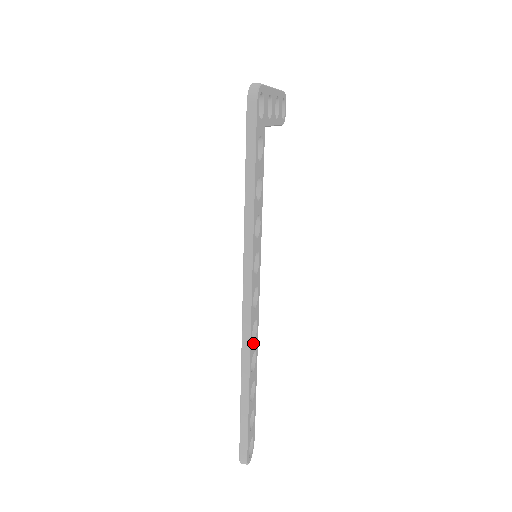
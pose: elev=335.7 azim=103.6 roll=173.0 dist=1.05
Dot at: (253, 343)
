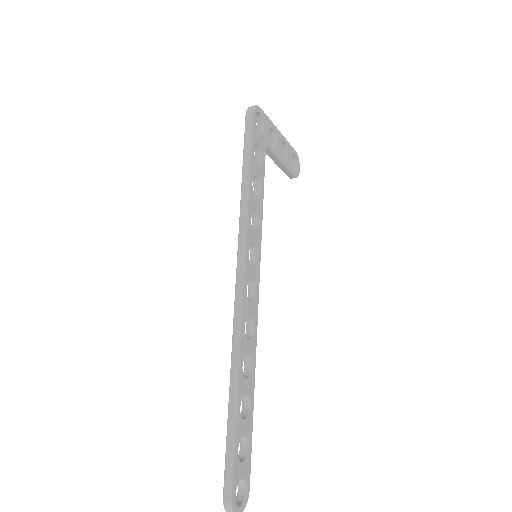
Dot at: (247, 341)
